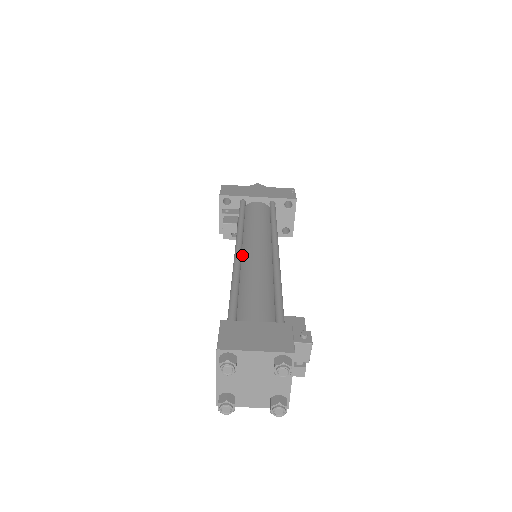
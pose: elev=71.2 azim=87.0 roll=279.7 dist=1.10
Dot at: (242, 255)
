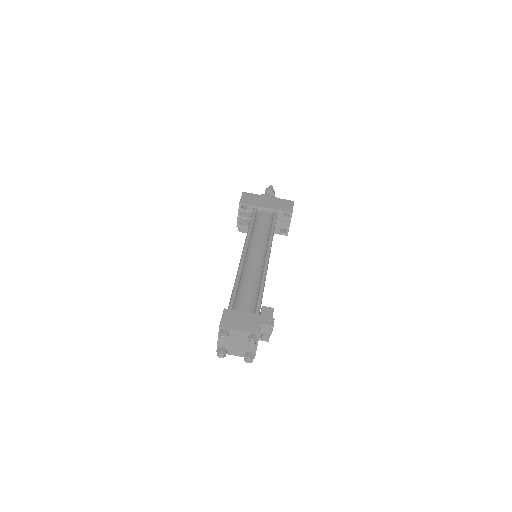
Dot at: (246, 258)
